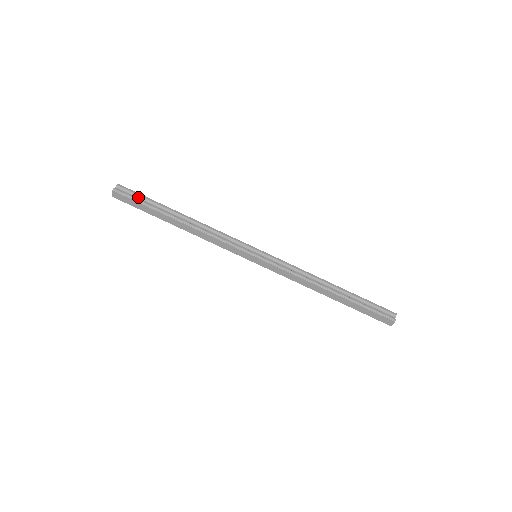
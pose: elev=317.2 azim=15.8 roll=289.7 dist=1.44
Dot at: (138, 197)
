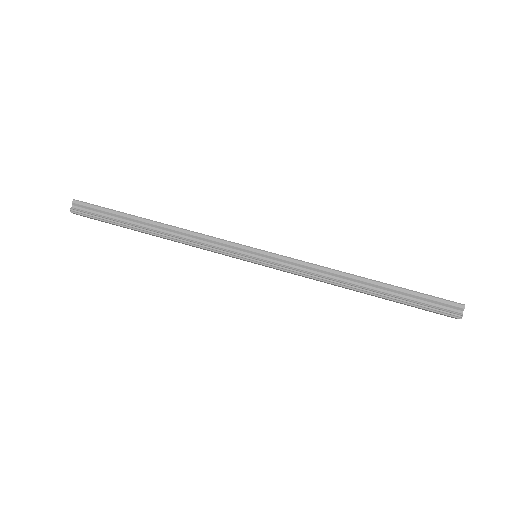
Dot at: (99, 212)
